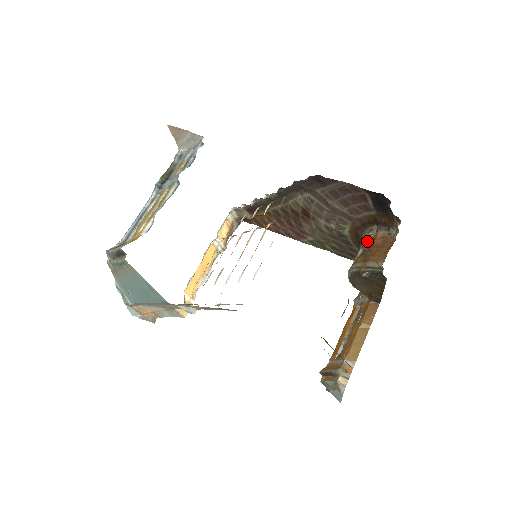
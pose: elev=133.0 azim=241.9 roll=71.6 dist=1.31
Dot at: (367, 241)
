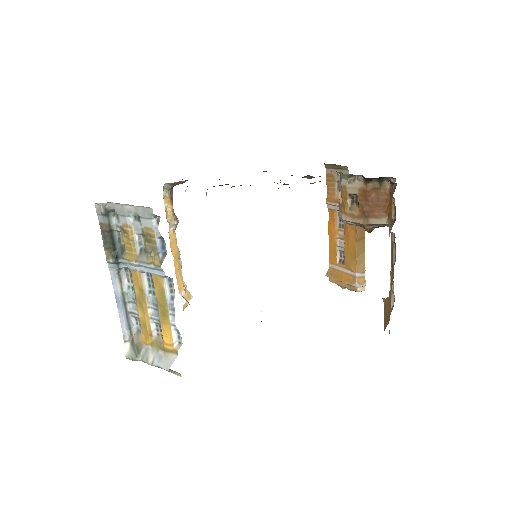
Dot at: (355, 191)
